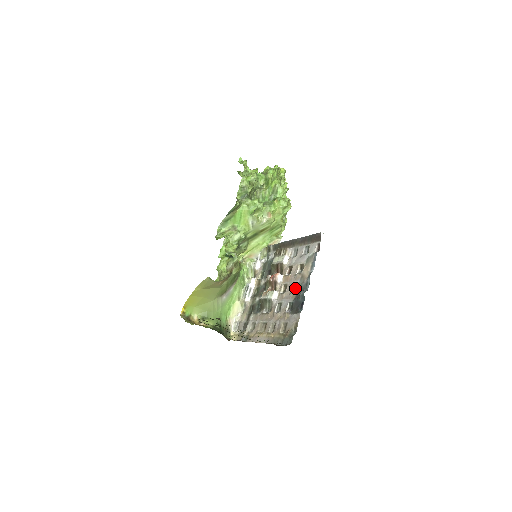
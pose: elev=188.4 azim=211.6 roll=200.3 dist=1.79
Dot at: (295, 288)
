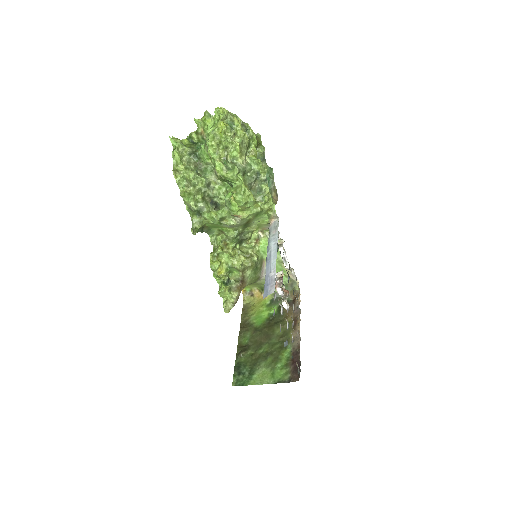
Dot at: (287, 321)
